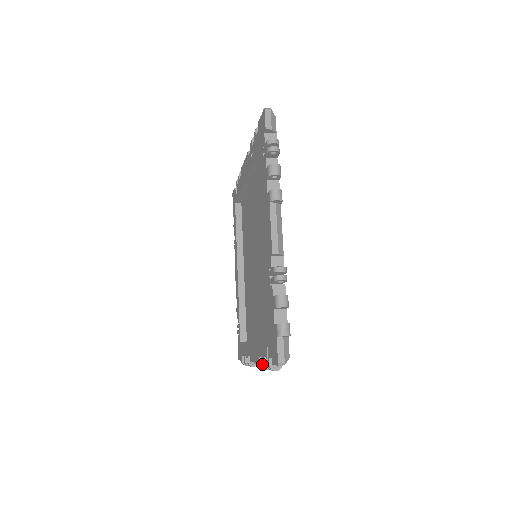
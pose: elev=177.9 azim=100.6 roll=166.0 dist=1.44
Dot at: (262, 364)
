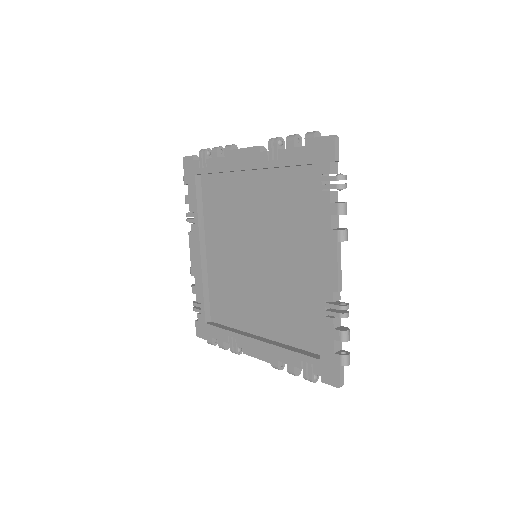
Dot at: (288, 370)
